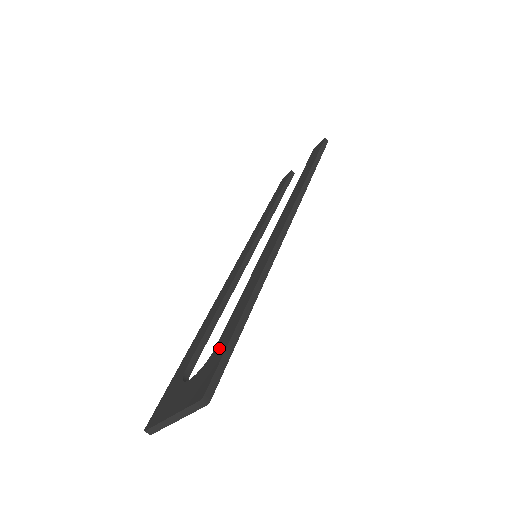
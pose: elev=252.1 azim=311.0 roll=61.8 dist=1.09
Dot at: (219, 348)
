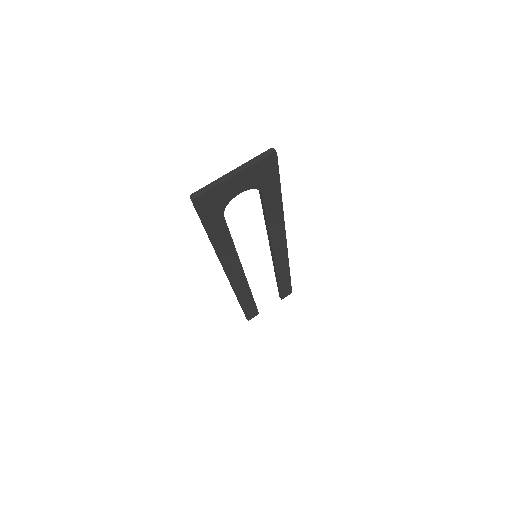
Dot at: occluded
